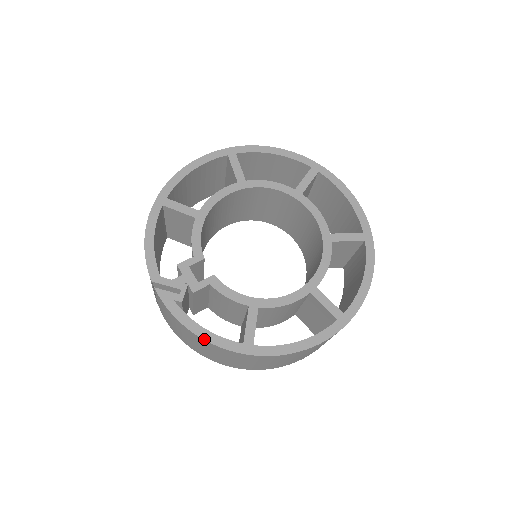
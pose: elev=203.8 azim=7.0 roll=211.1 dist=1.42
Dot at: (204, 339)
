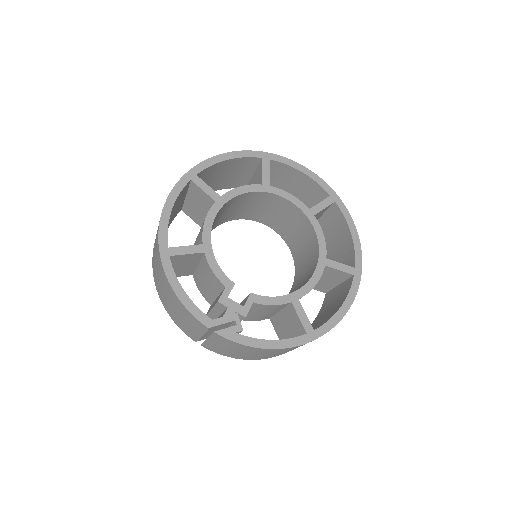
Dot at: (278, 348)
